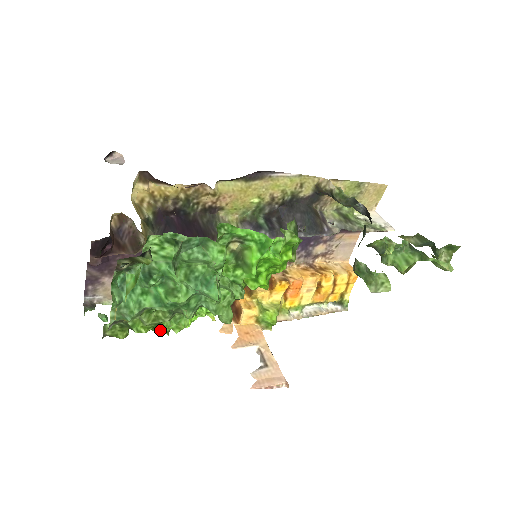
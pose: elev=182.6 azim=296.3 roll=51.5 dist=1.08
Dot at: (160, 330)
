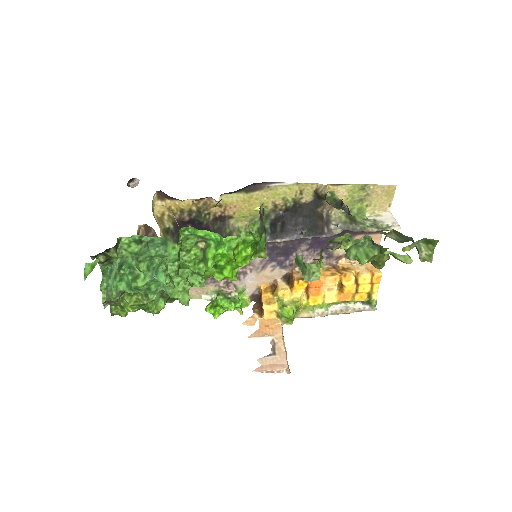
Dot at: (150, 311)
